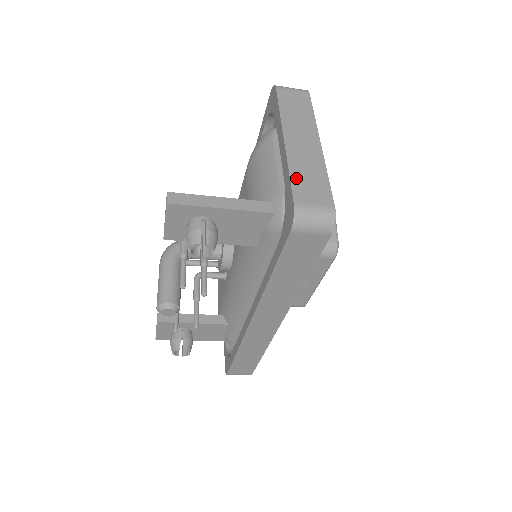
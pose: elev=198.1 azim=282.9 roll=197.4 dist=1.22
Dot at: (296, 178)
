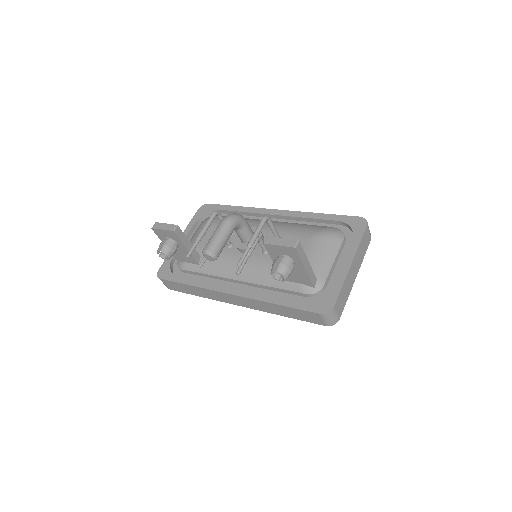
Dot at: (342, 292)
